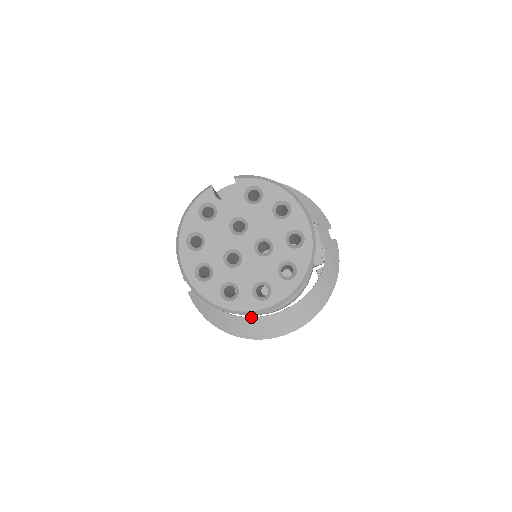
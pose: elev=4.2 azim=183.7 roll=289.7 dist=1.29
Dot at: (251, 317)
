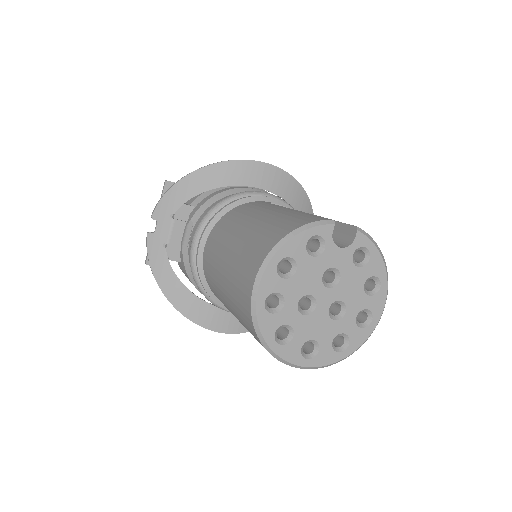
Dot at: (203, 300)
